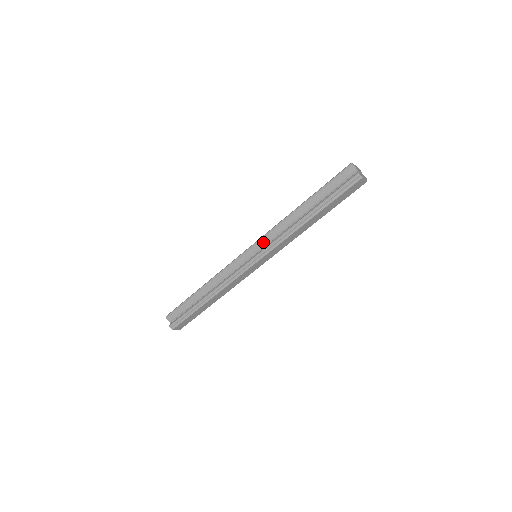
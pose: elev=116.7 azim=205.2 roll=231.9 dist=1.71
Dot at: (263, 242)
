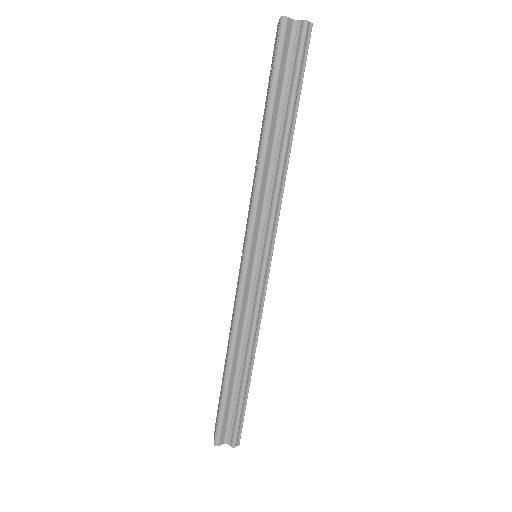
Dot at: (256, 230)
